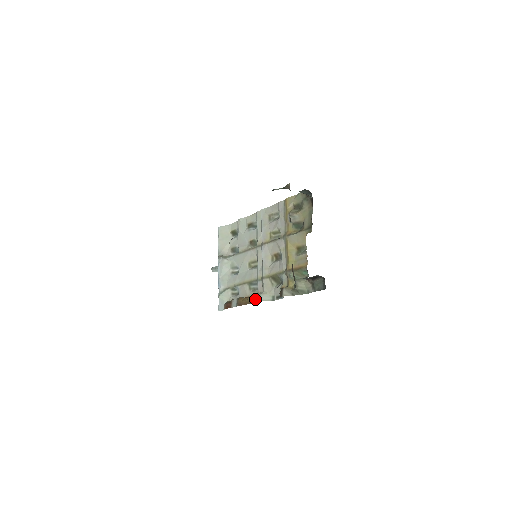
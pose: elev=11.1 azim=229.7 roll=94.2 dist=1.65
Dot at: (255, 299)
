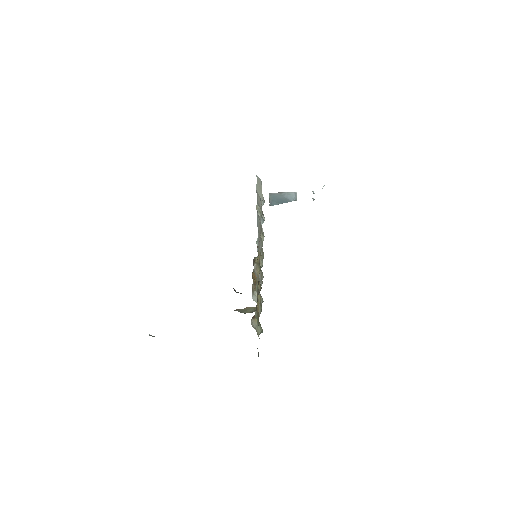
Dot at: (252, 293)
